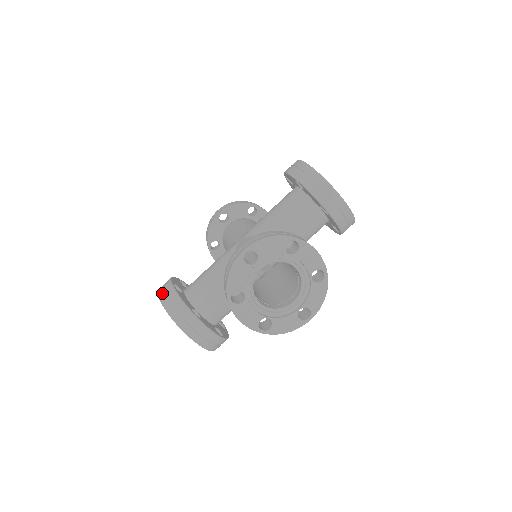
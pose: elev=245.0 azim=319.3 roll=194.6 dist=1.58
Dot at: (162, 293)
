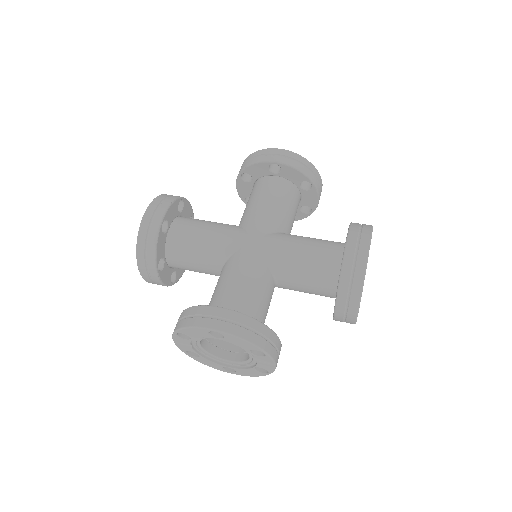
Dot at: (147, 221)
